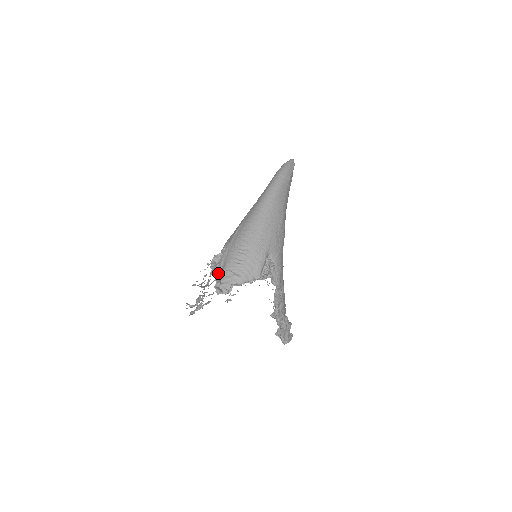
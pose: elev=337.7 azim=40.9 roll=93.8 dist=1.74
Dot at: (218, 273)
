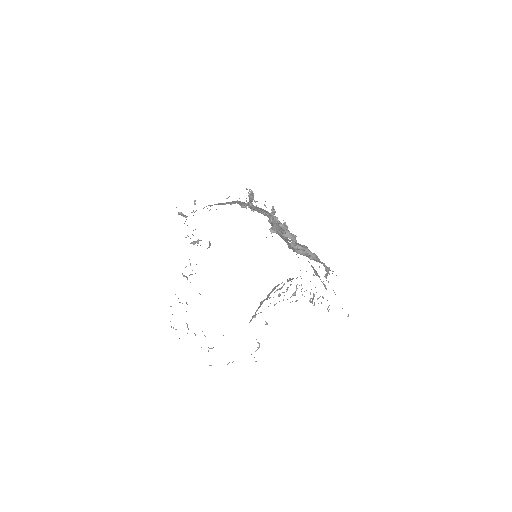
Dot at: (187, 225)
